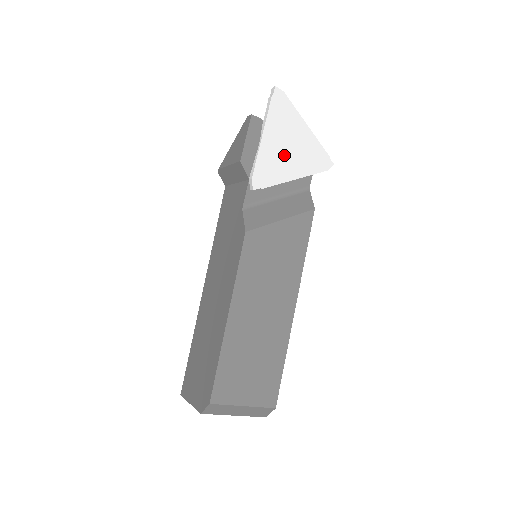
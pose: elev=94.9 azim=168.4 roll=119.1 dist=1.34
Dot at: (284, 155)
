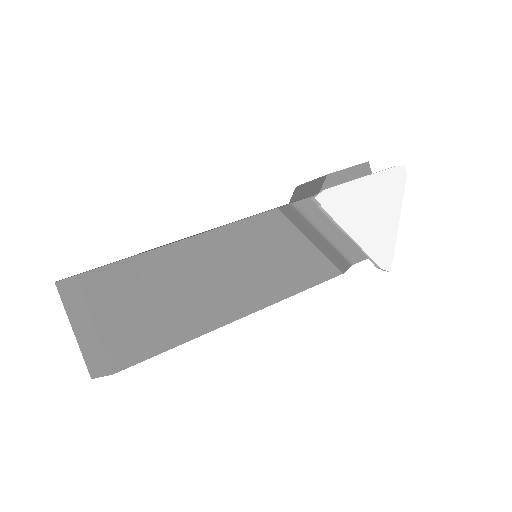
Dot at: (362, 211)
